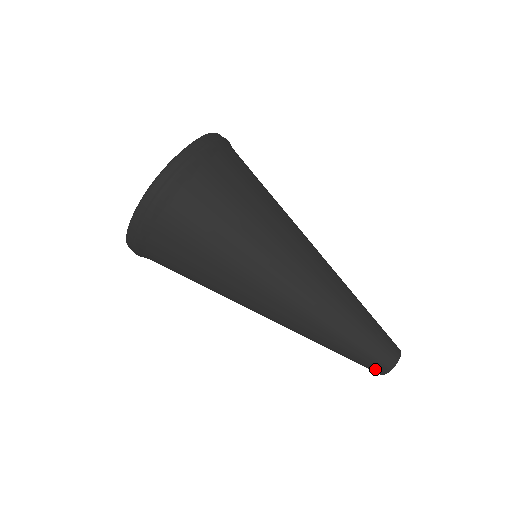
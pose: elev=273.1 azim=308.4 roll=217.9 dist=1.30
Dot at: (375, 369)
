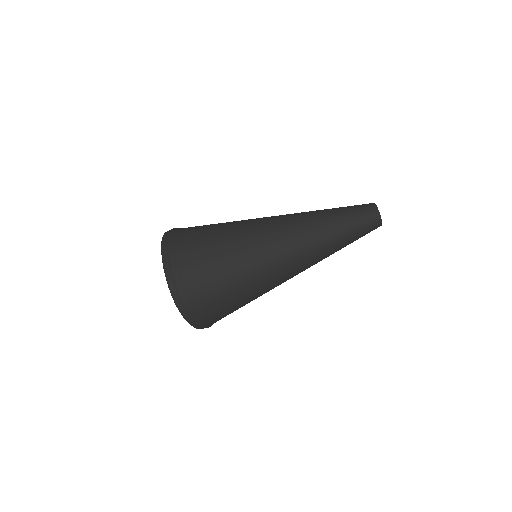
Dot at: (374, 229)
